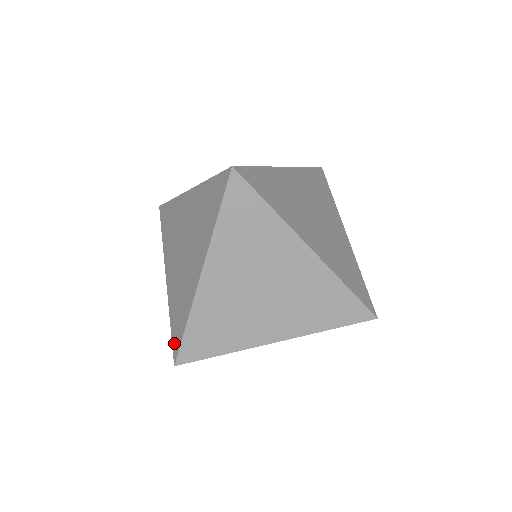
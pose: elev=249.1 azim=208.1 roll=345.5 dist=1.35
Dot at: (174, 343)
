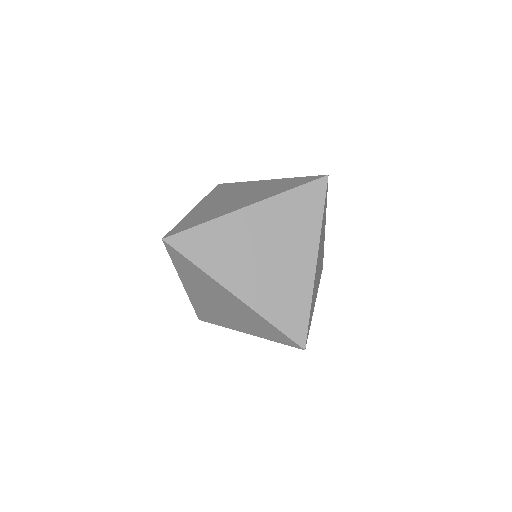
Dot at: (175, 230)
